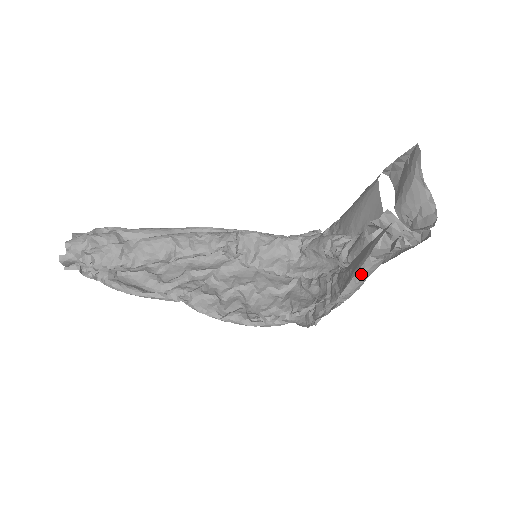
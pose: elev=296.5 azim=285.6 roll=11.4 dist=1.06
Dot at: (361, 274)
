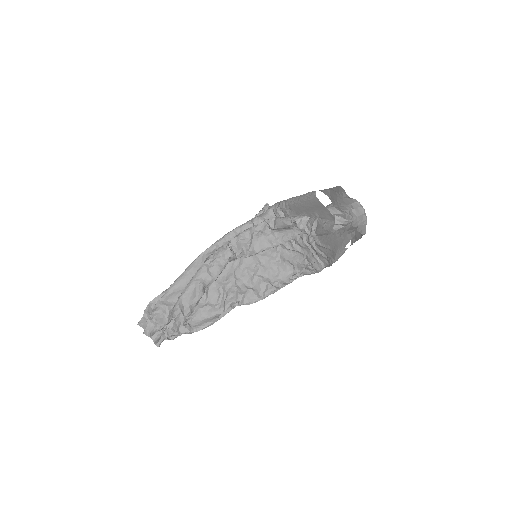
Dot at: (342, 254)
